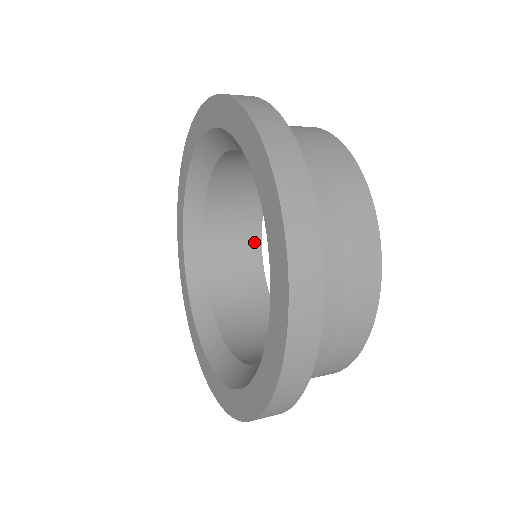
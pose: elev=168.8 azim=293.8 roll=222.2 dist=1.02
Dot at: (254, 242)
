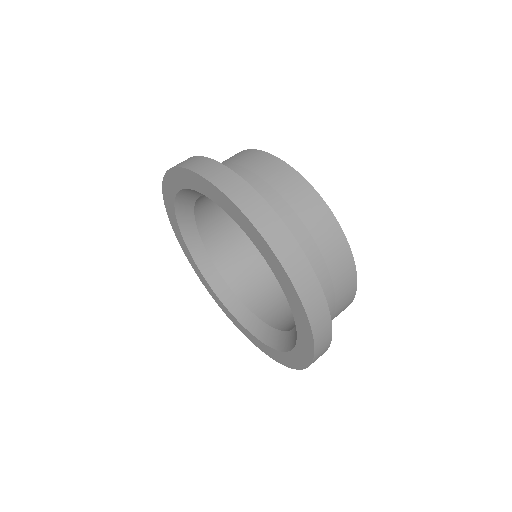
Dot at: occluded
